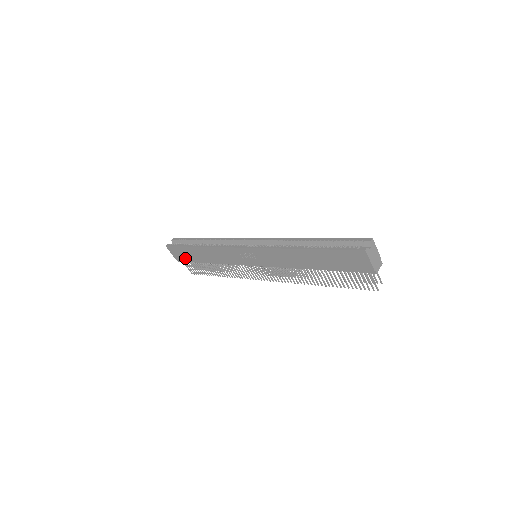
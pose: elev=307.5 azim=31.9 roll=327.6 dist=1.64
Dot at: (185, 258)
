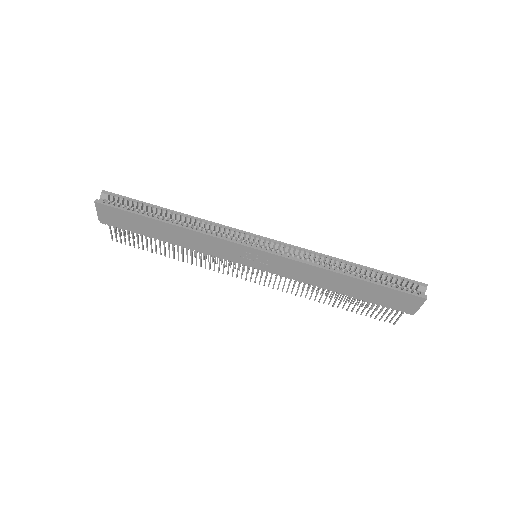
Dot at: (123, 225)
